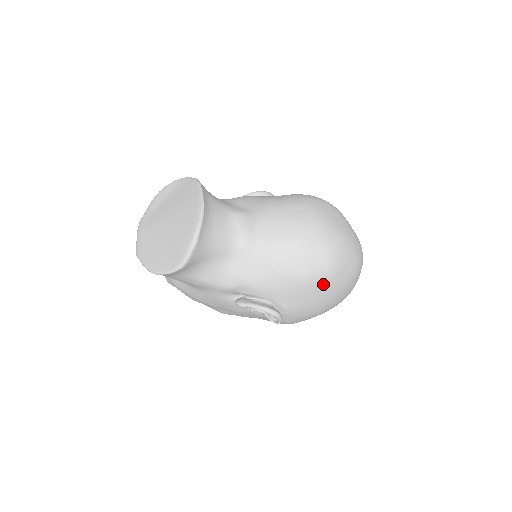
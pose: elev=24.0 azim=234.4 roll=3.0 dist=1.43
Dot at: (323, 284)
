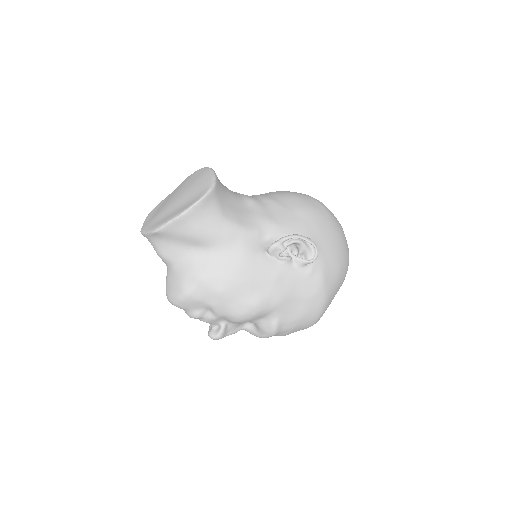
Dot at: (326, 218)
